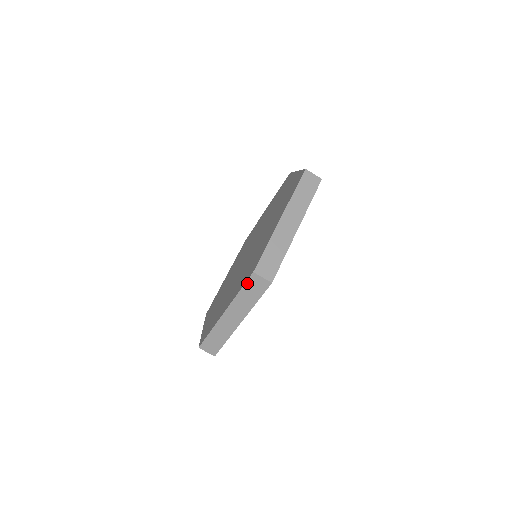
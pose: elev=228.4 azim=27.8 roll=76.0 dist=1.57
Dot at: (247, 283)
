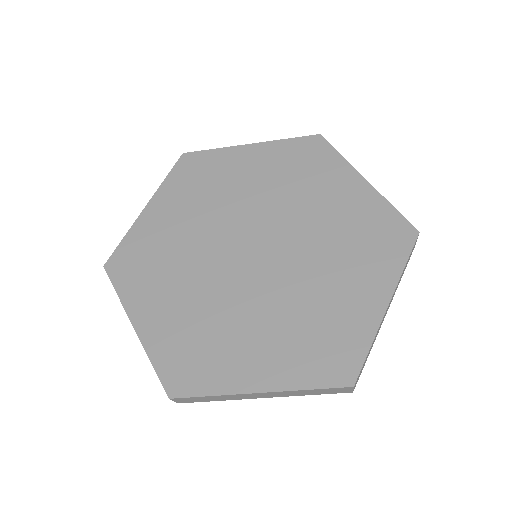
Dot at: (331, 388)
